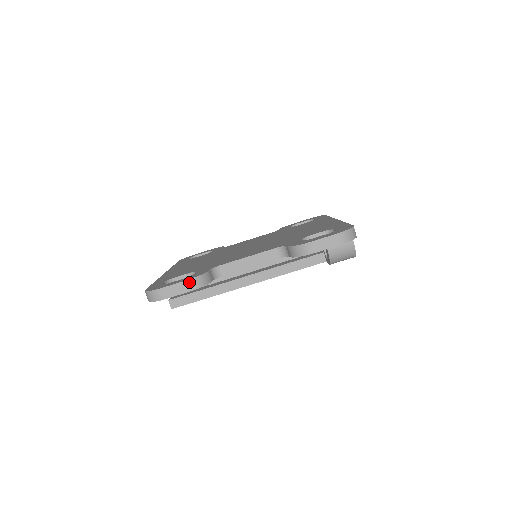
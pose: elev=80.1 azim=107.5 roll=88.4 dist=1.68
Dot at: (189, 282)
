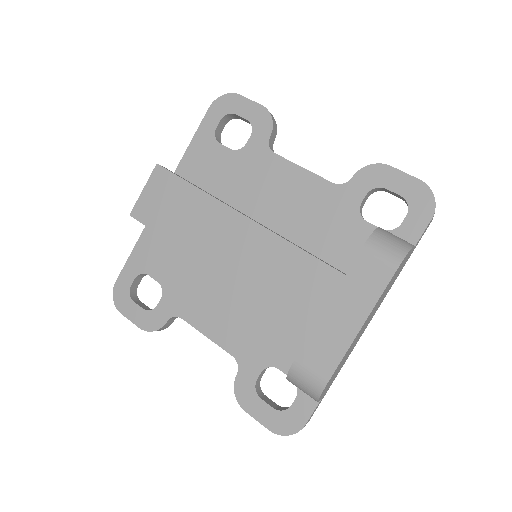
Dot at: occluded
